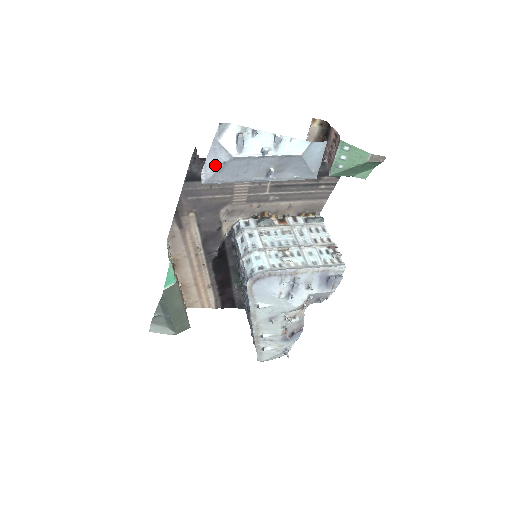
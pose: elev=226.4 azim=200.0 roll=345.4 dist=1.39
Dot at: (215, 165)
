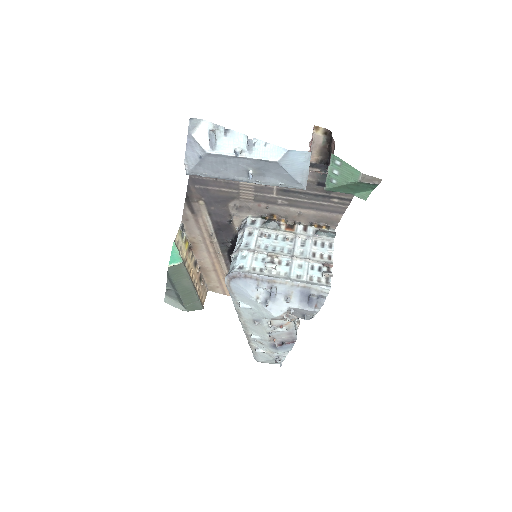
Dot at: (194, 158)
